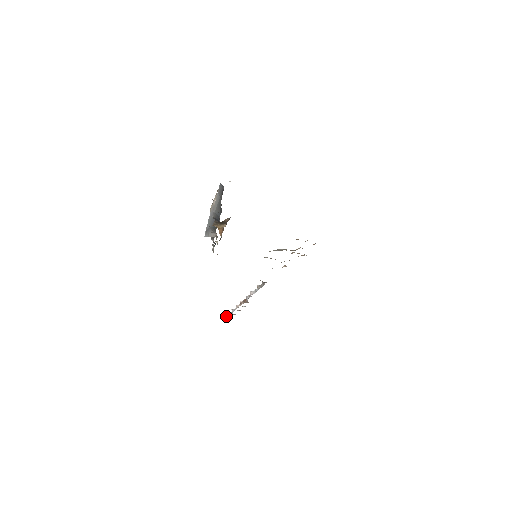
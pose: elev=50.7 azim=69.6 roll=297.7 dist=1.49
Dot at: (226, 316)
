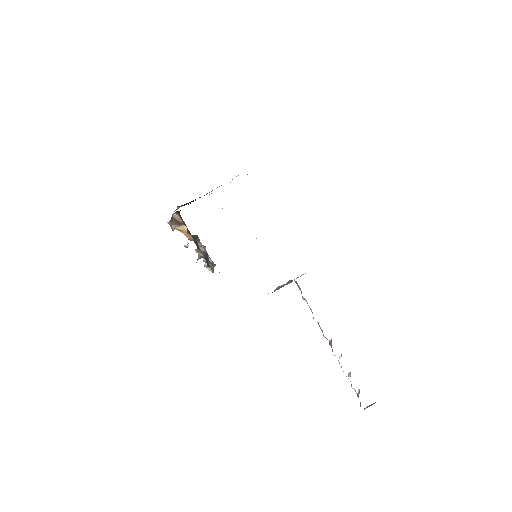
Dot at: occluded
